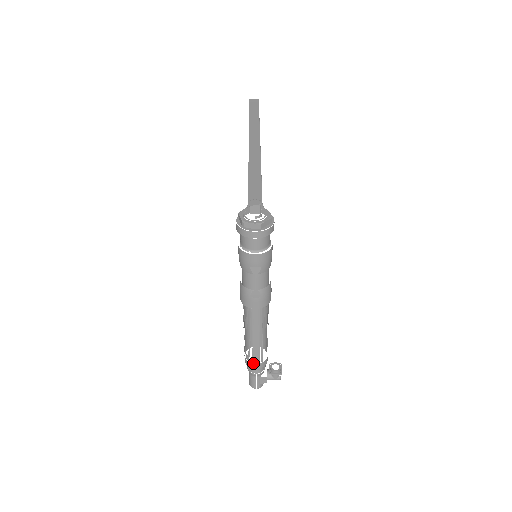
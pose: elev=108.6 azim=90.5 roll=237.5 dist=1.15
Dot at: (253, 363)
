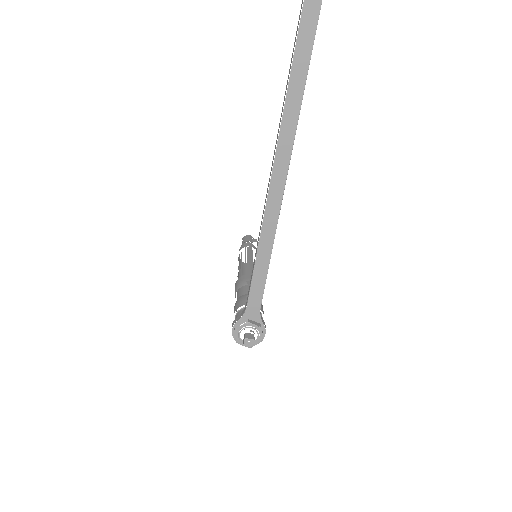
Dot at: (244, 264)
